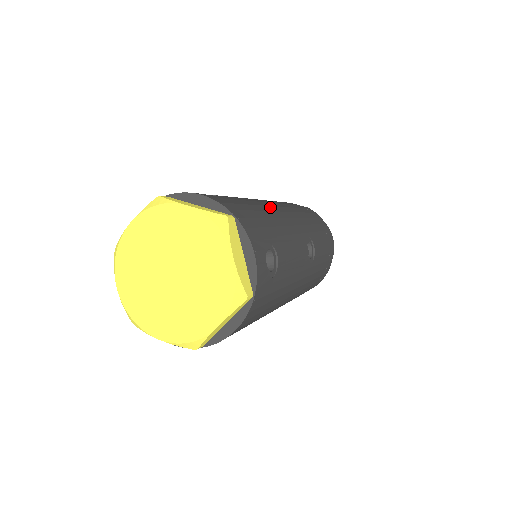
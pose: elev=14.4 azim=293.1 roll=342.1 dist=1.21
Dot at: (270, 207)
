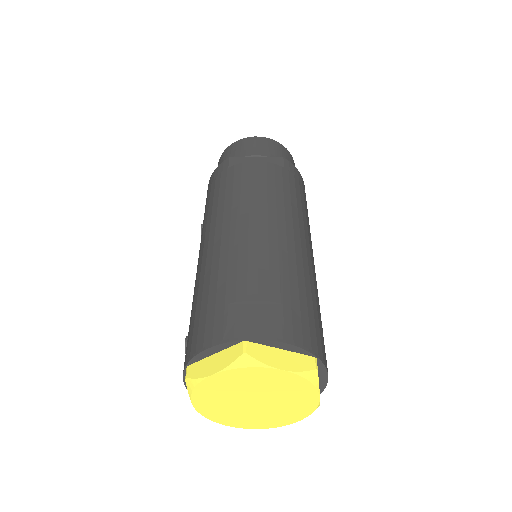
Dot at: (297, 254)
